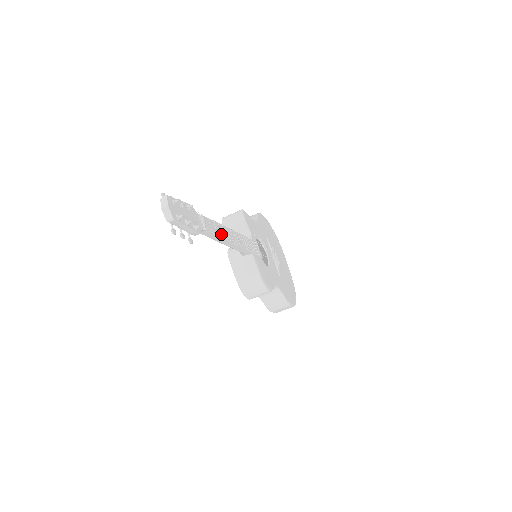
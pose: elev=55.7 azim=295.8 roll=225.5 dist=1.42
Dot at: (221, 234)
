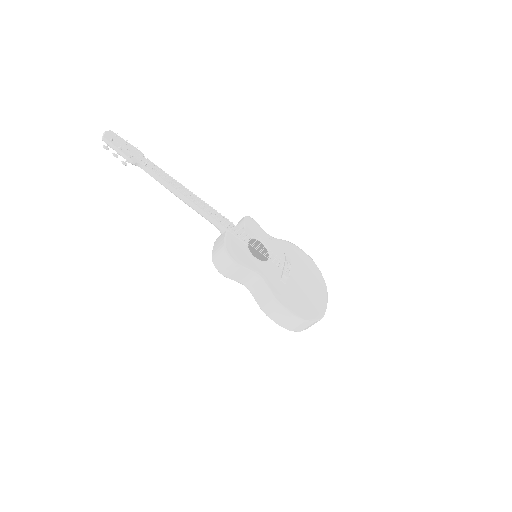
Dot at: (171, 183)
